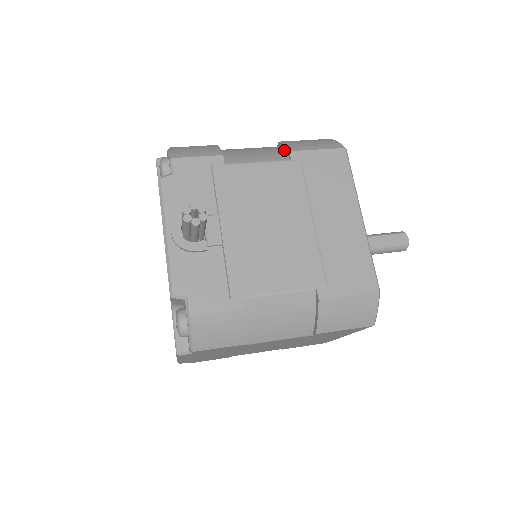
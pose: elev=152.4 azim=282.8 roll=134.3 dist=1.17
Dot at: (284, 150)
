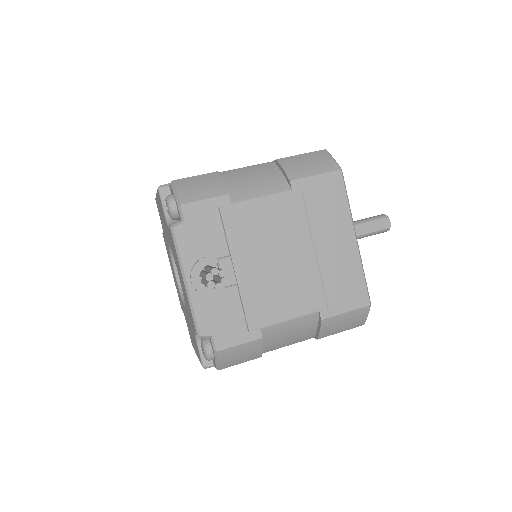
Dot at: (283, 174)
